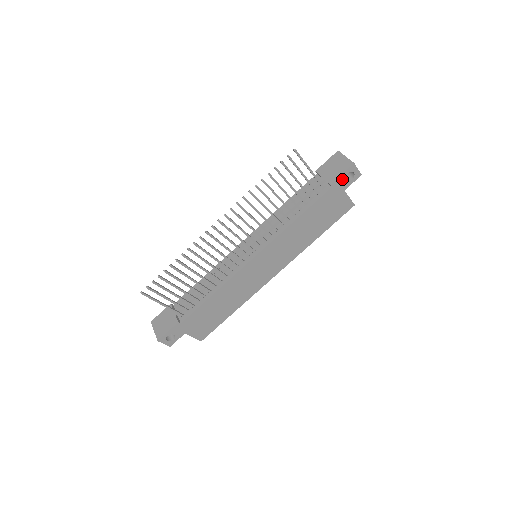
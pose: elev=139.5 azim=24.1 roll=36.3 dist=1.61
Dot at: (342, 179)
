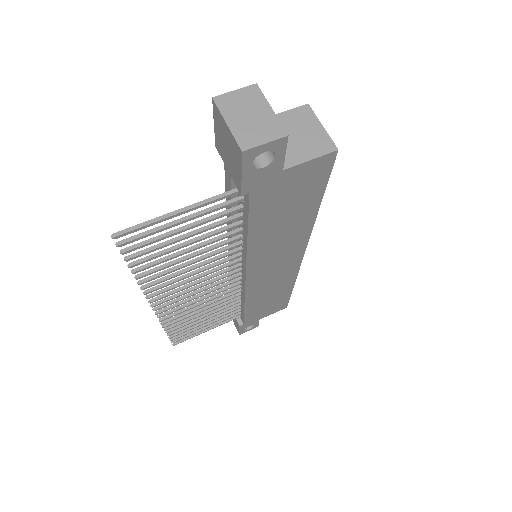
Dot at: (253, 174)
